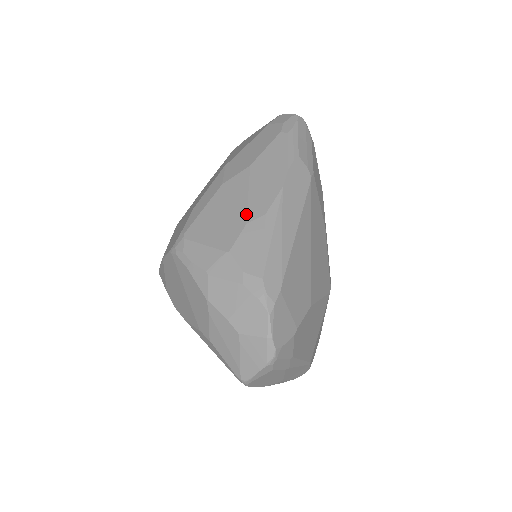
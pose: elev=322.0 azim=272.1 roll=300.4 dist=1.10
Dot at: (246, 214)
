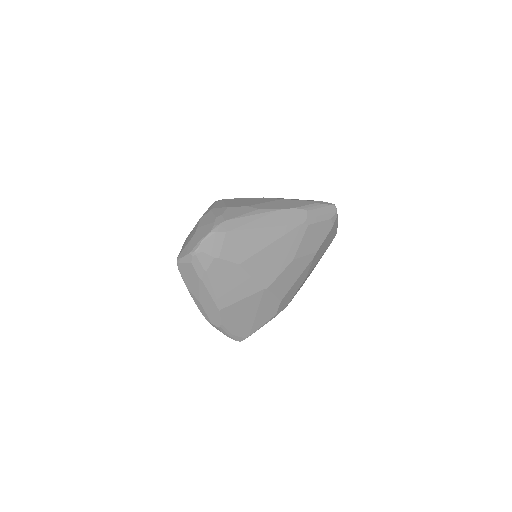
Dot at: (253, 205)
